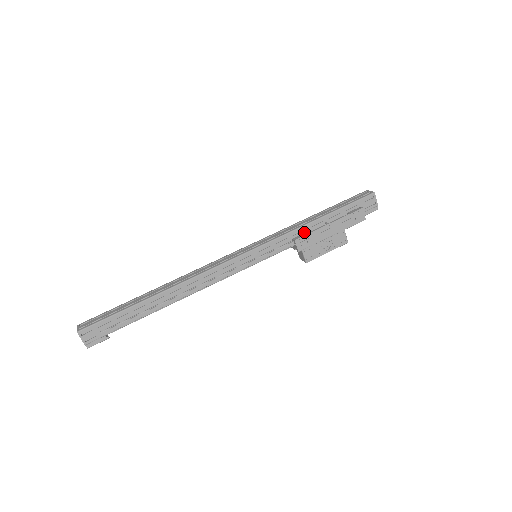
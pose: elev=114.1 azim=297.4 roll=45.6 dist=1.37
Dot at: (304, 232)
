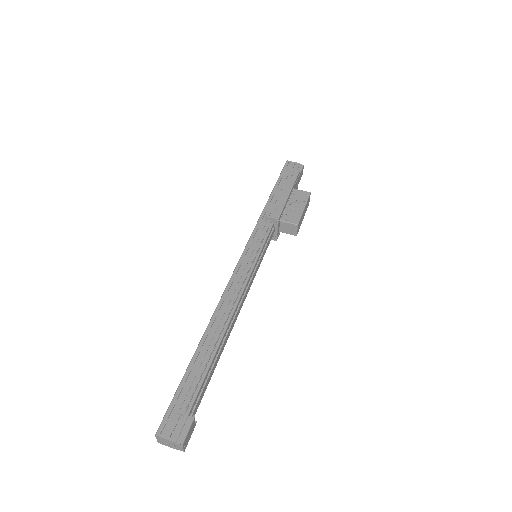
Dot at: occluded
